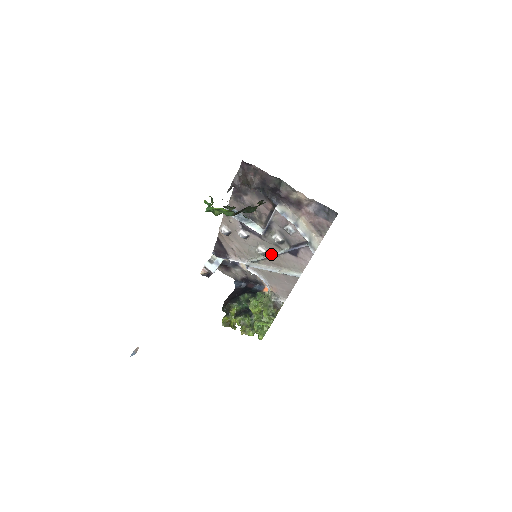
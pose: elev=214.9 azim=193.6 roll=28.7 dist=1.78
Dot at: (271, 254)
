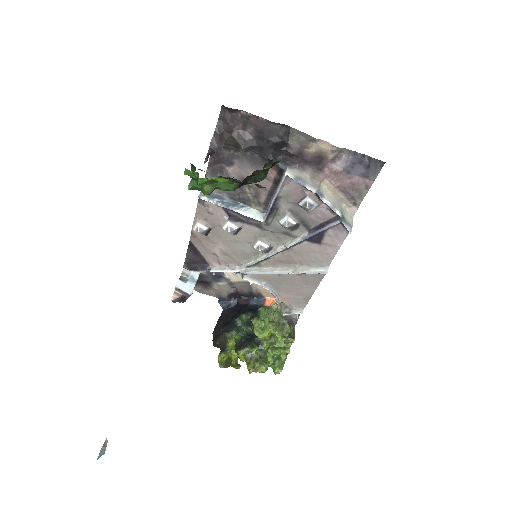
Dot at: (279, 248)
